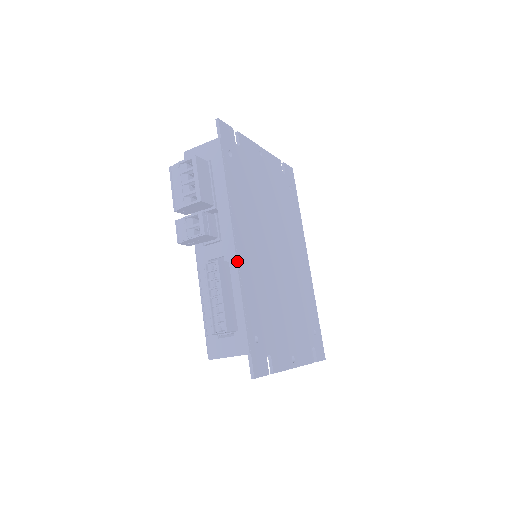
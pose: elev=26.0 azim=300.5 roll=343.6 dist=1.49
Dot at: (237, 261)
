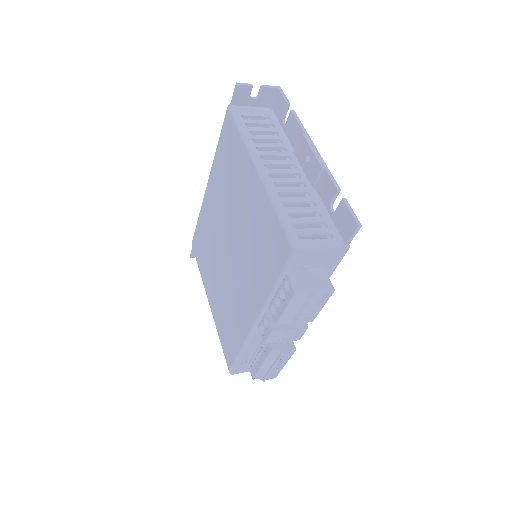
Dot at: occluded
